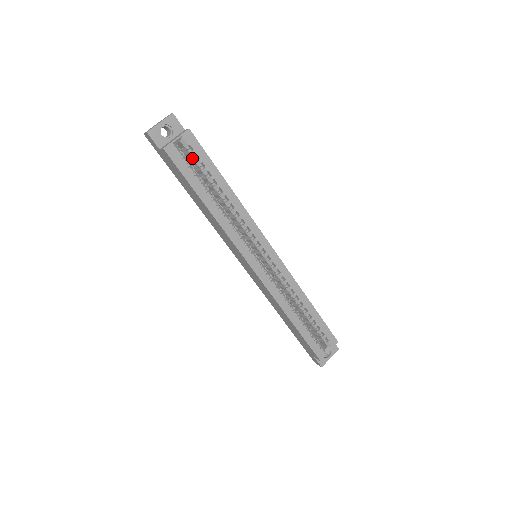
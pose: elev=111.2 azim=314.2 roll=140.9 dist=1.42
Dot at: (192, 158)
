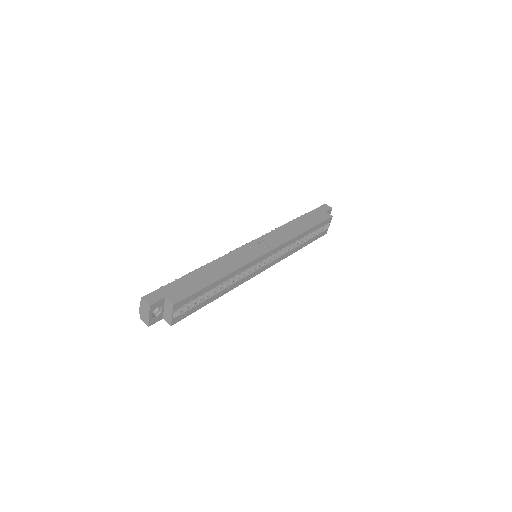
Dot at: occluded
